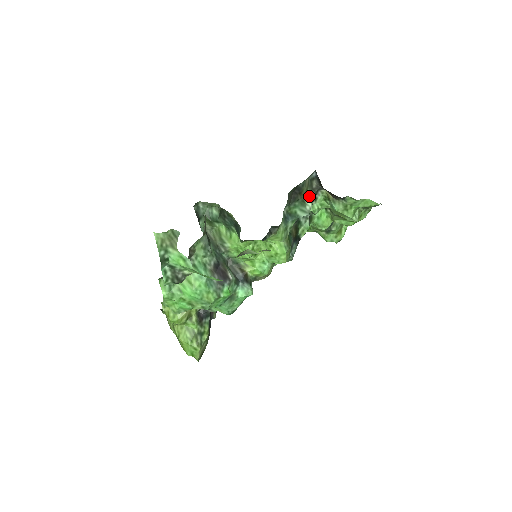
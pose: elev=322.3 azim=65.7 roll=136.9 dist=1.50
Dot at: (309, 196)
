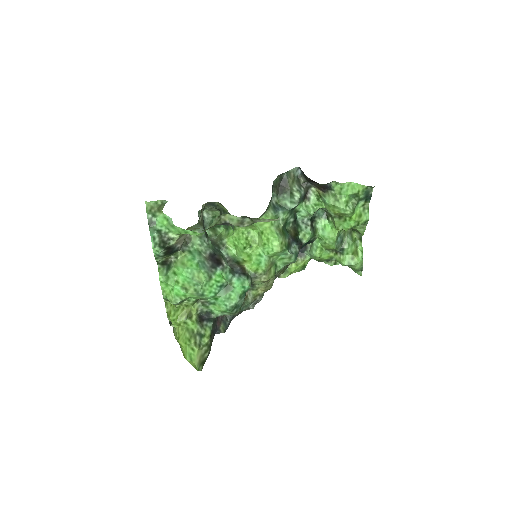
Dot at: (296, 188)
